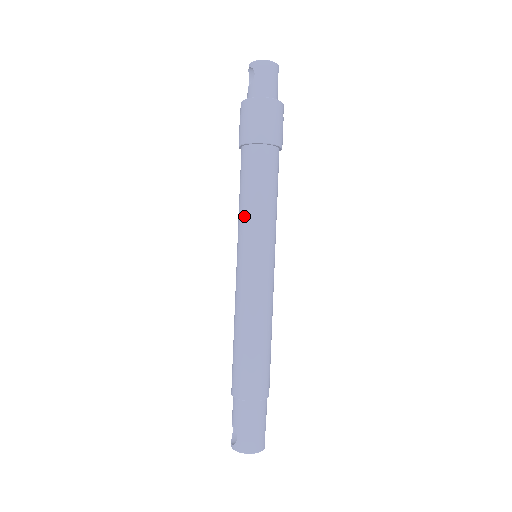
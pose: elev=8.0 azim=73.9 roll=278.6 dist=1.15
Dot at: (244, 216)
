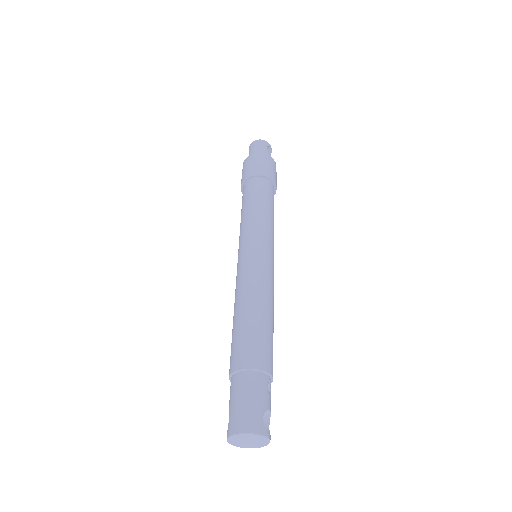
Dot at: (240, 226)
